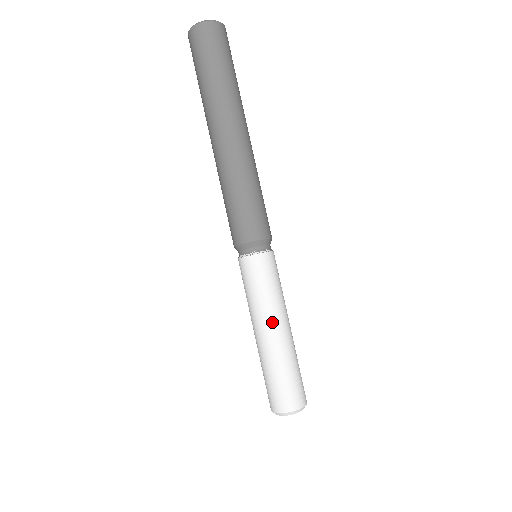
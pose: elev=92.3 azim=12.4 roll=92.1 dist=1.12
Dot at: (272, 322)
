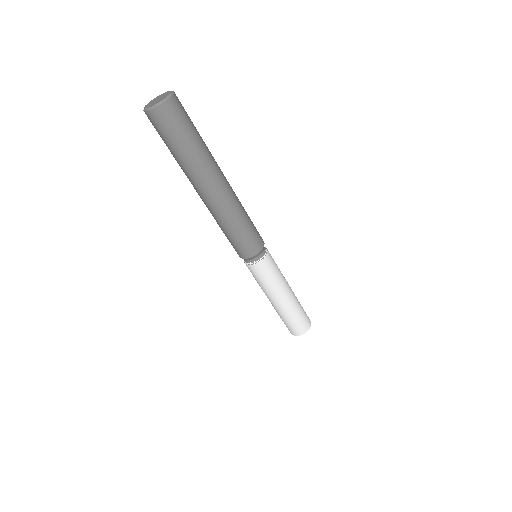
Dot at: (267, 297)
